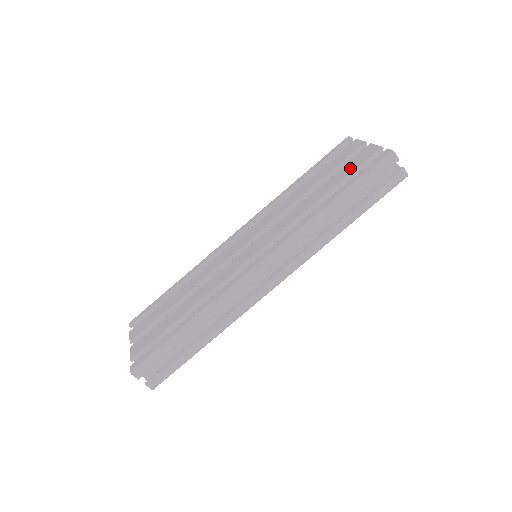
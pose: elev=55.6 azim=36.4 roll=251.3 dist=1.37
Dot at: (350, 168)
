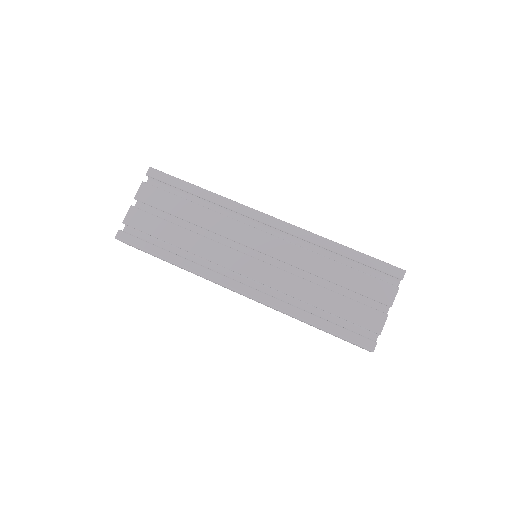
Dot at: (353, 314)
